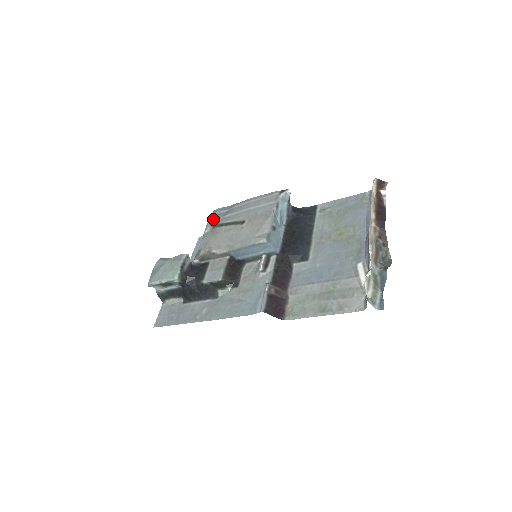
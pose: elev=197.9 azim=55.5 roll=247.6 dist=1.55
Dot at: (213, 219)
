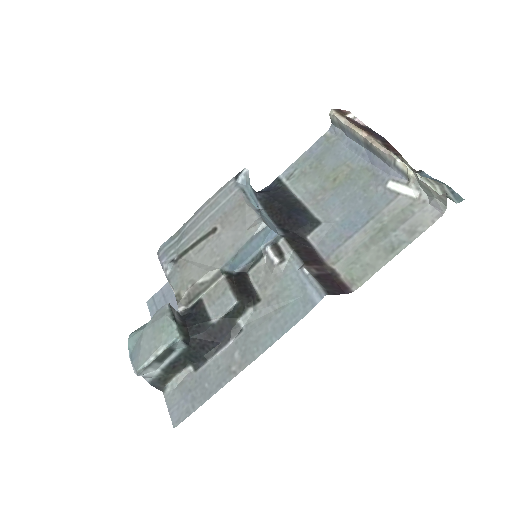
Dot at: (166, 256)
